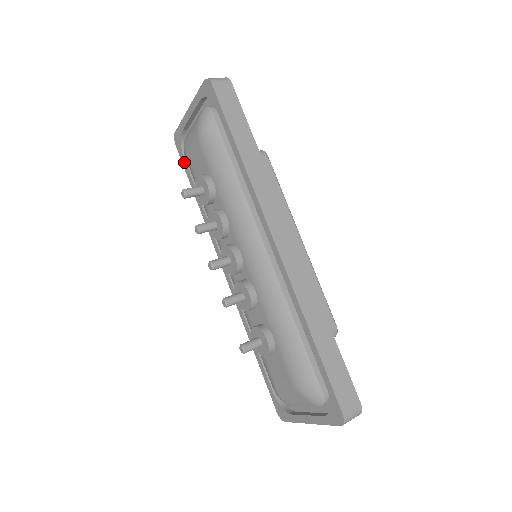
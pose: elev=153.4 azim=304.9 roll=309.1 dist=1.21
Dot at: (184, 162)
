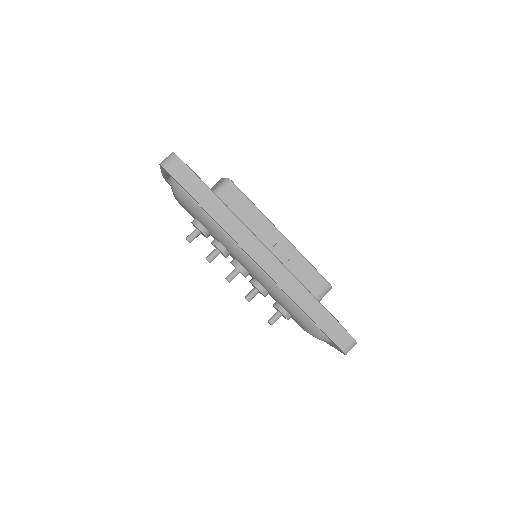
Dot at: occluded
